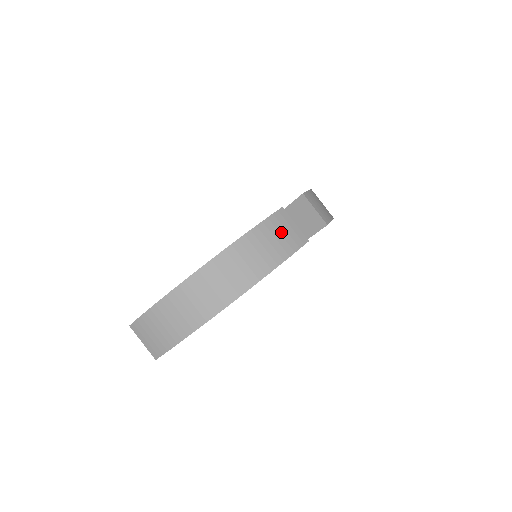
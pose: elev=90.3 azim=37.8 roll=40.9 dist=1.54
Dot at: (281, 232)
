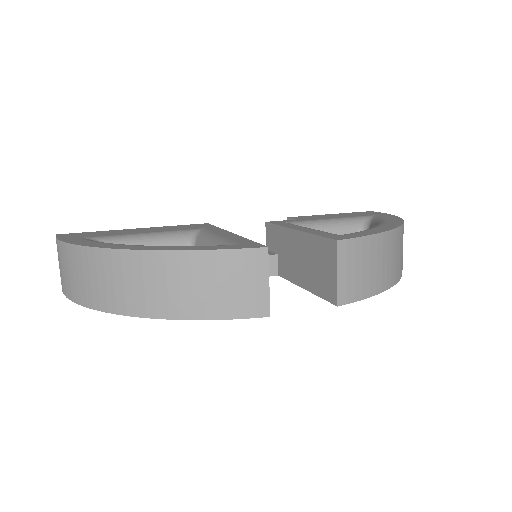
Dot at: (233, 281)
